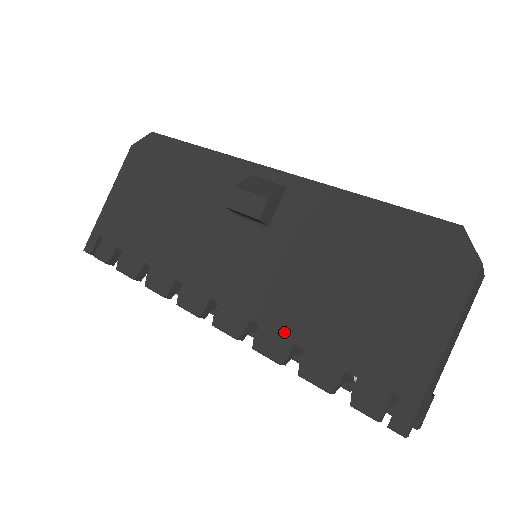
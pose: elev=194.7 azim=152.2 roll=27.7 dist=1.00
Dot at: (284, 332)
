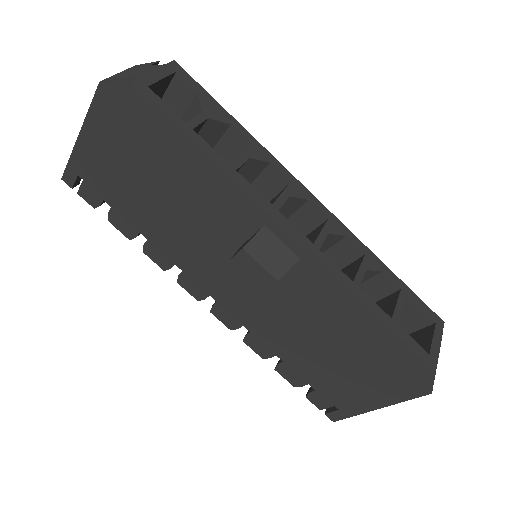
Dot at: (270, 346)
